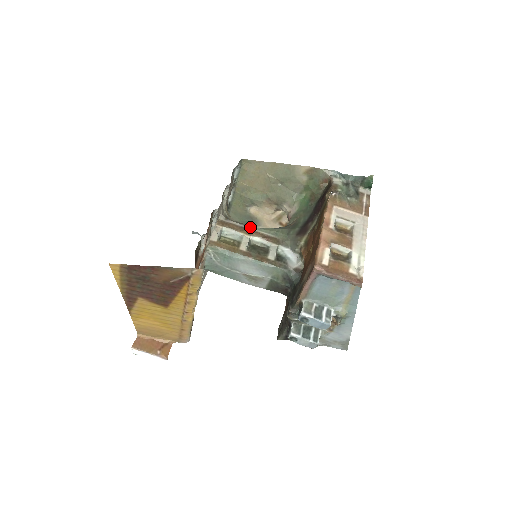
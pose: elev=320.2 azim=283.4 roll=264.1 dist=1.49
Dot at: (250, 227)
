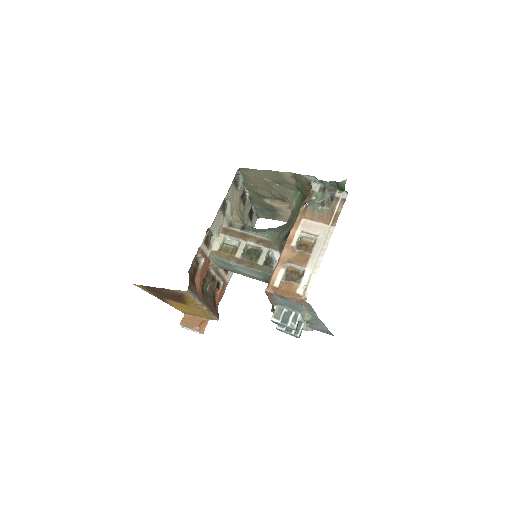
Dot at: (248, 232)
